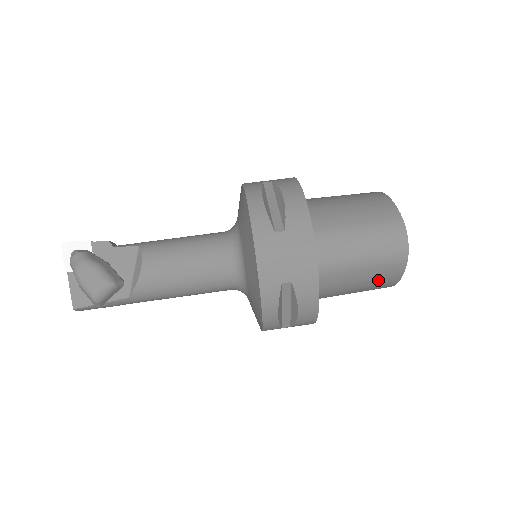
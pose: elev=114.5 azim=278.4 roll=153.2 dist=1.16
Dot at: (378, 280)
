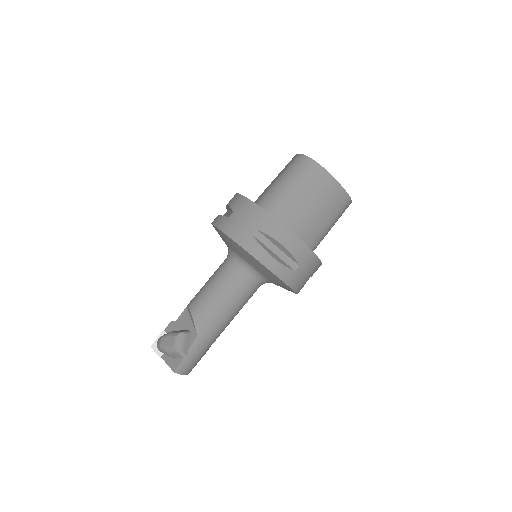
Dot at: (323, 194)
